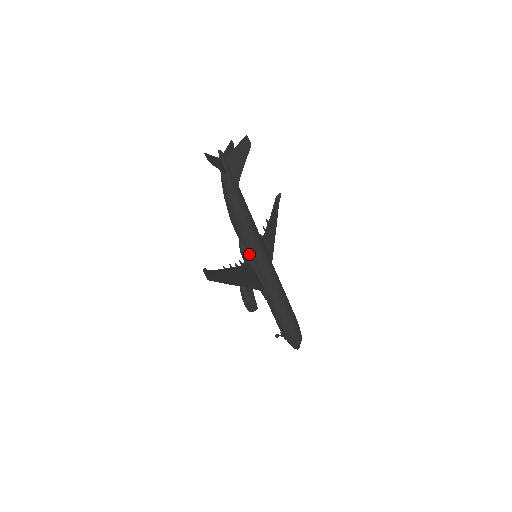
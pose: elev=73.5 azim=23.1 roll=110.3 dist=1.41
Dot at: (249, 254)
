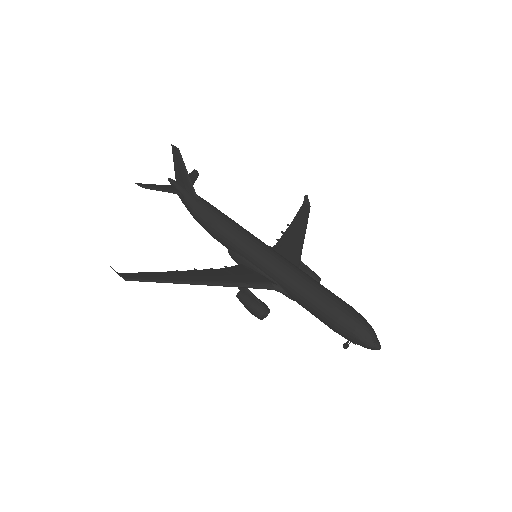
Dot at: (240, 256)
